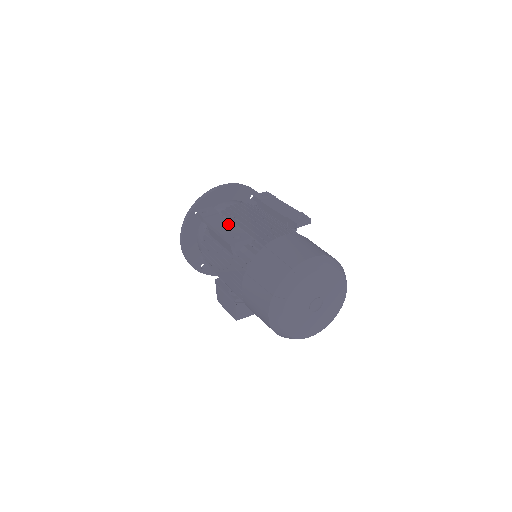
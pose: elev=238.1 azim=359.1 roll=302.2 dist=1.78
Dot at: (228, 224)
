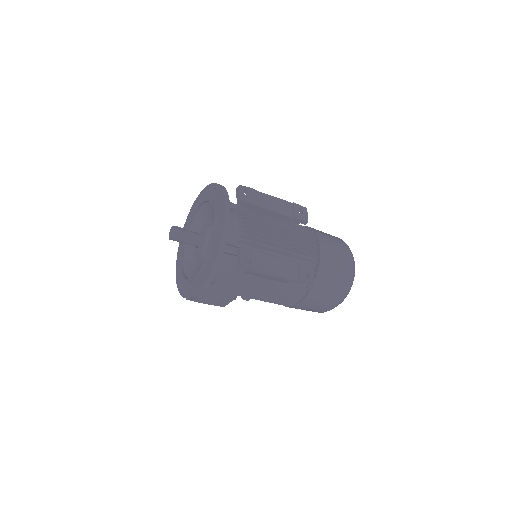
Dot at: (280, 262)
